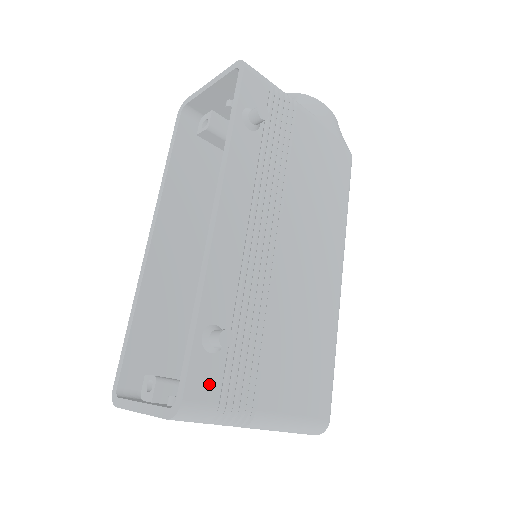
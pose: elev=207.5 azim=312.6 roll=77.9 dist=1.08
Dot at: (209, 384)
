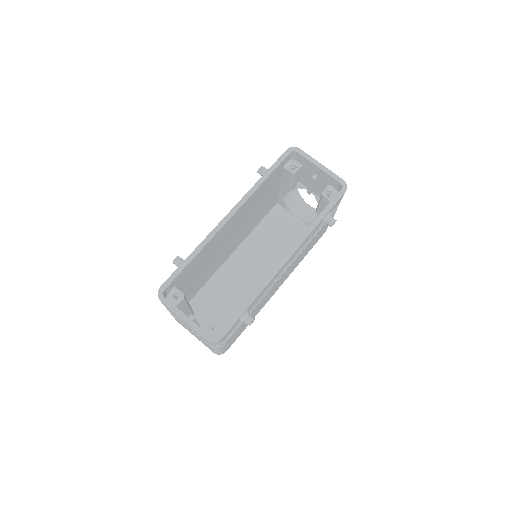
Dot at: (229, 333)
